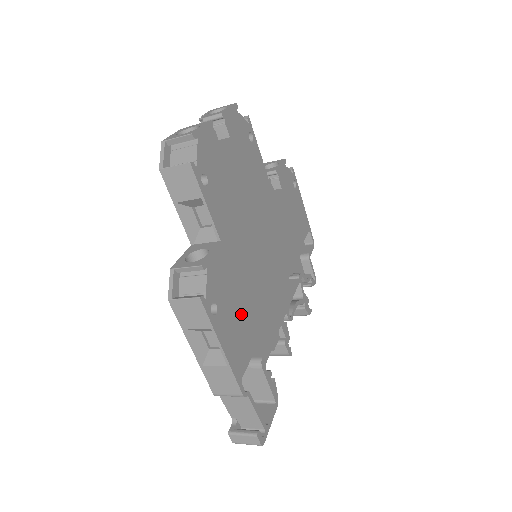
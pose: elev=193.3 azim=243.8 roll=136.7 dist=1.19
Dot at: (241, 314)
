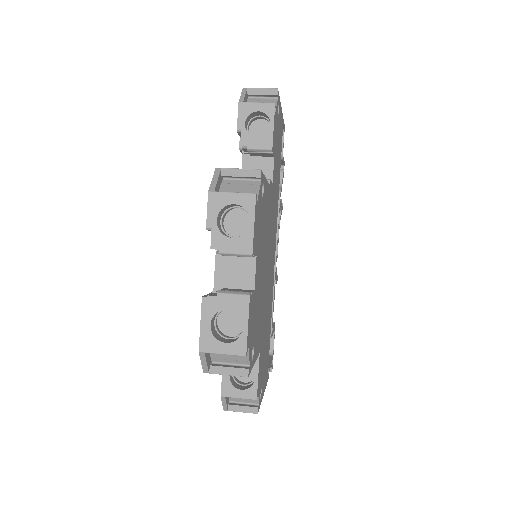
Dot at: (266, 349)
